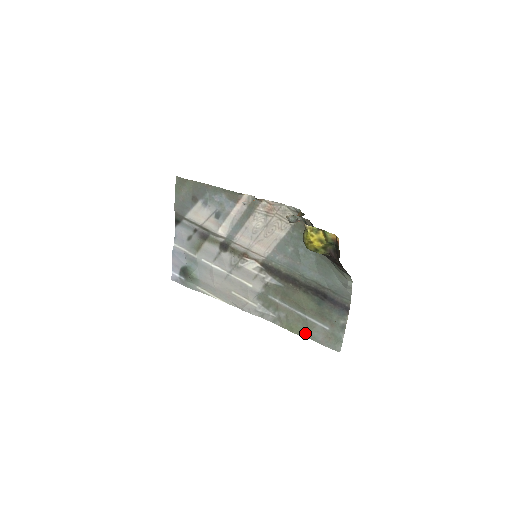
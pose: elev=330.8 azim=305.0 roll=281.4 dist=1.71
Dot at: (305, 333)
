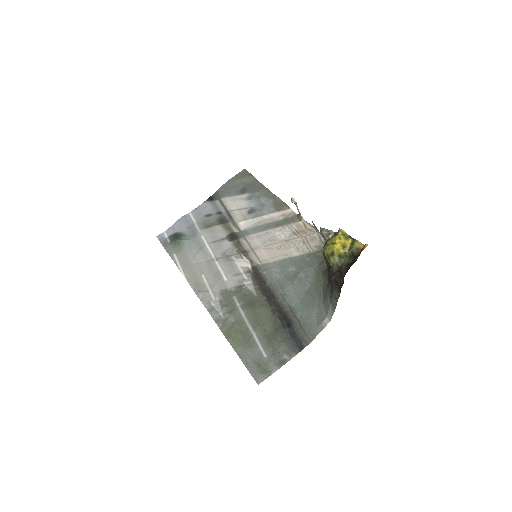
Dot at: (239, 347)
